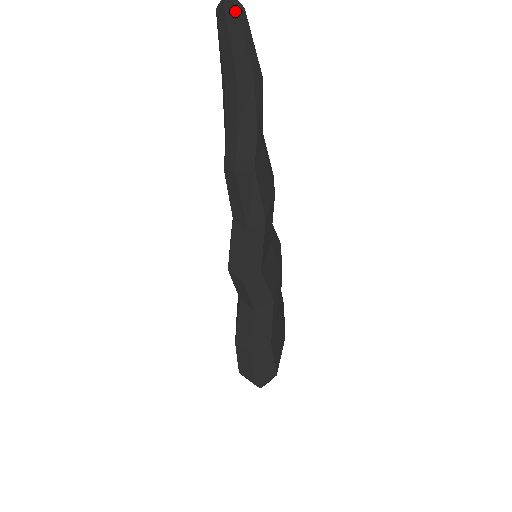
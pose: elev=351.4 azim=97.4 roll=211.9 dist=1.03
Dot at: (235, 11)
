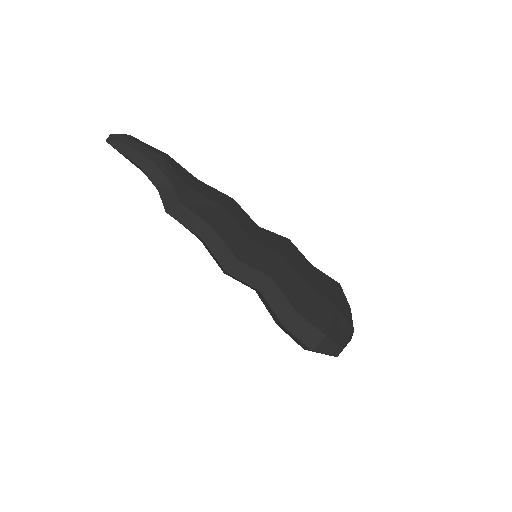
Dot at: (116, 140)
